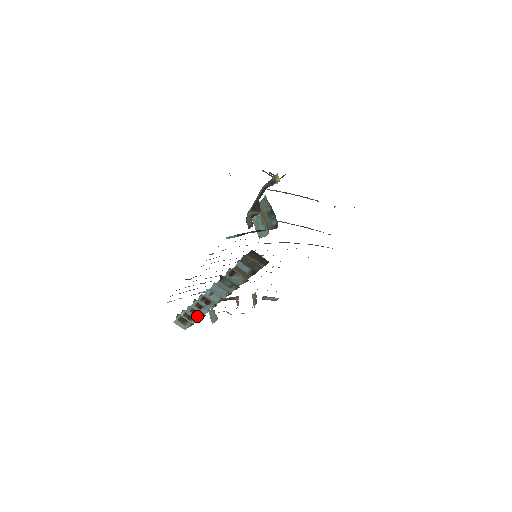
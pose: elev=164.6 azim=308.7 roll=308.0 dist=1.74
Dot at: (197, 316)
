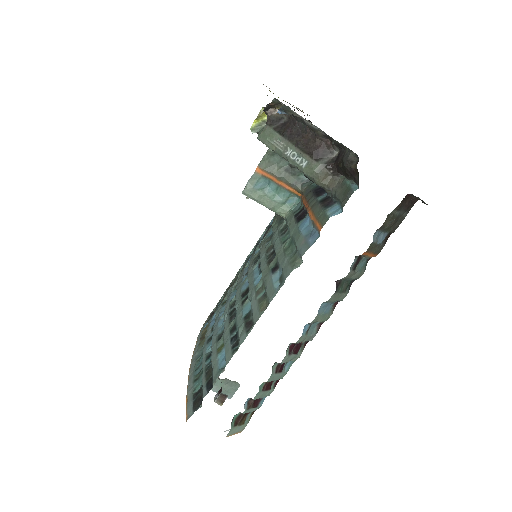
Dot at: (270, 389)
